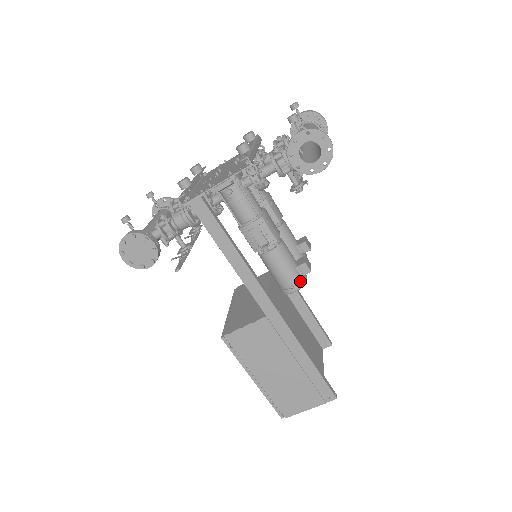
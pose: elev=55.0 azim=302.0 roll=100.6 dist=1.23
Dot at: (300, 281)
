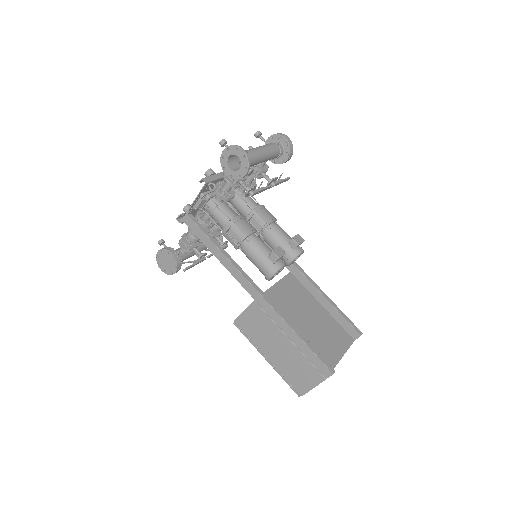
Dot at: (273, 267)
